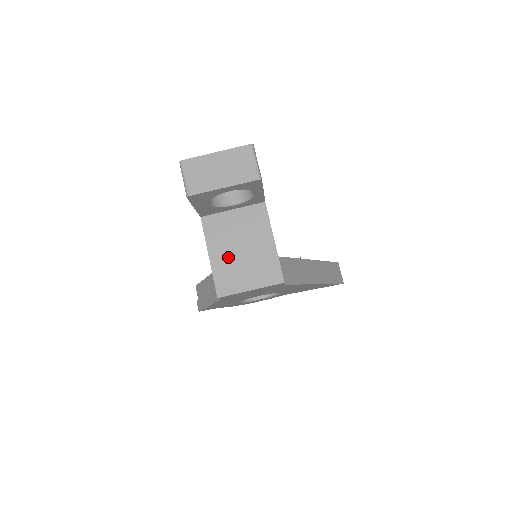
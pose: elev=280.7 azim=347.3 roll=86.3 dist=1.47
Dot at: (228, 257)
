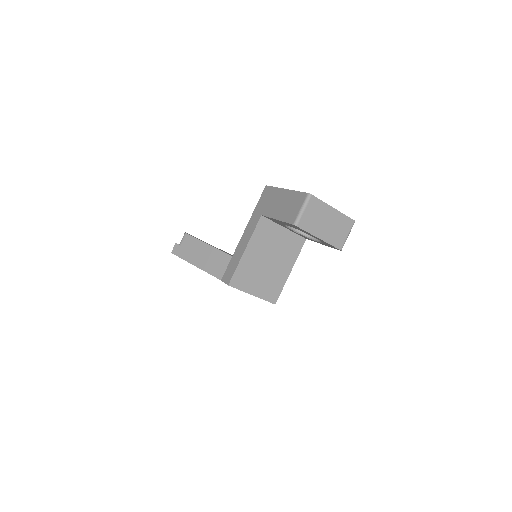
Dot at: (256, 260)
